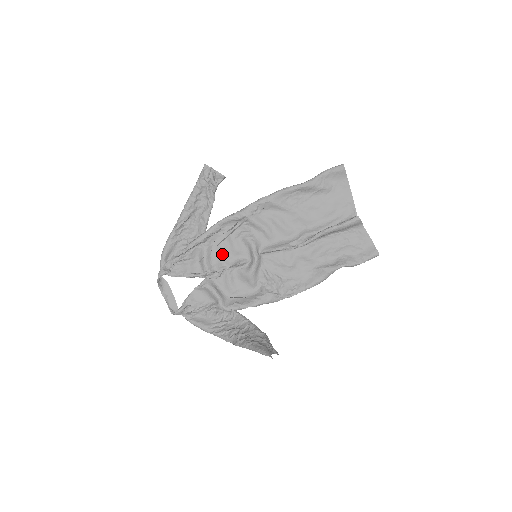
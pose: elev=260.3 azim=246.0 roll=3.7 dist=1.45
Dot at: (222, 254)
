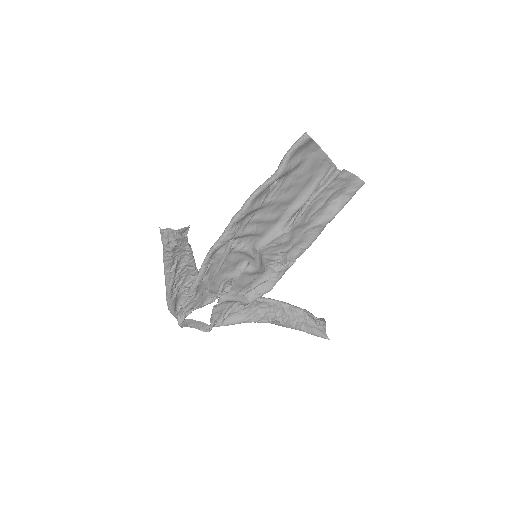
Dot at: (223, 273)
